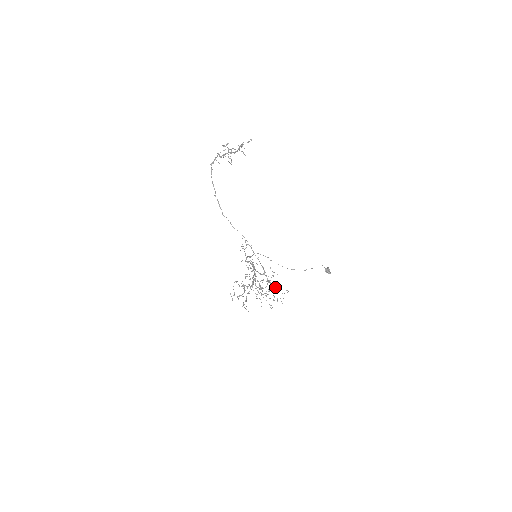
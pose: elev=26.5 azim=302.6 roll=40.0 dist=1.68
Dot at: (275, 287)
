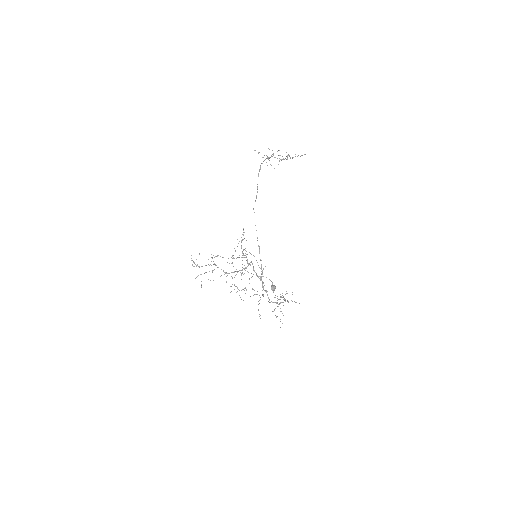
Dot at: occluded
